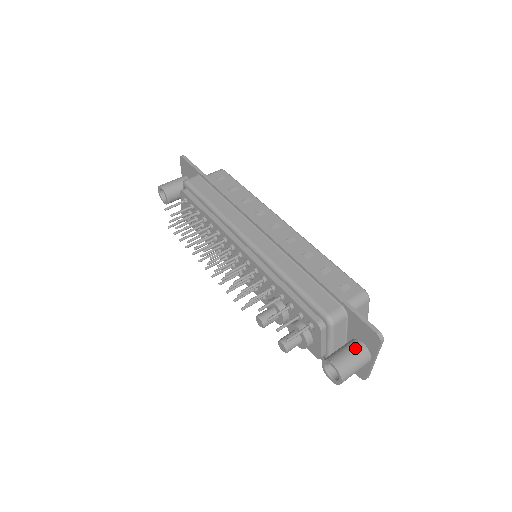
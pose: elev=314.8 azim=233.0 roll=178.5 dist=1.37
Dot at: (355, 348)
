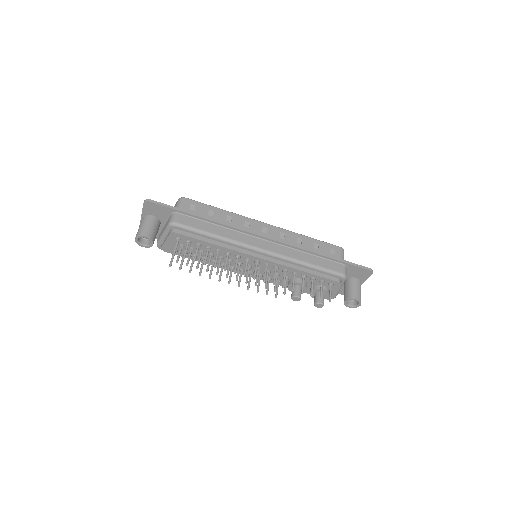
Dot at: (356, 283)
